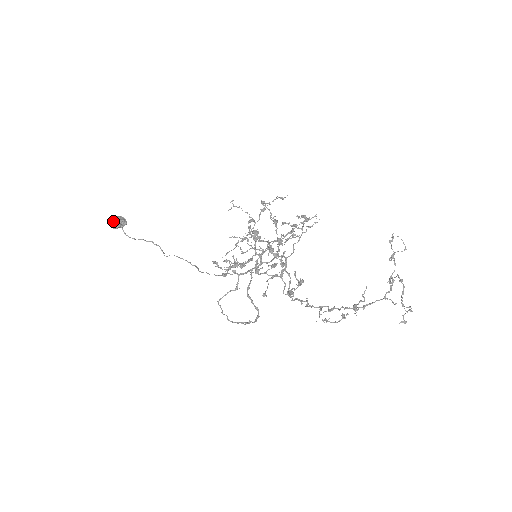
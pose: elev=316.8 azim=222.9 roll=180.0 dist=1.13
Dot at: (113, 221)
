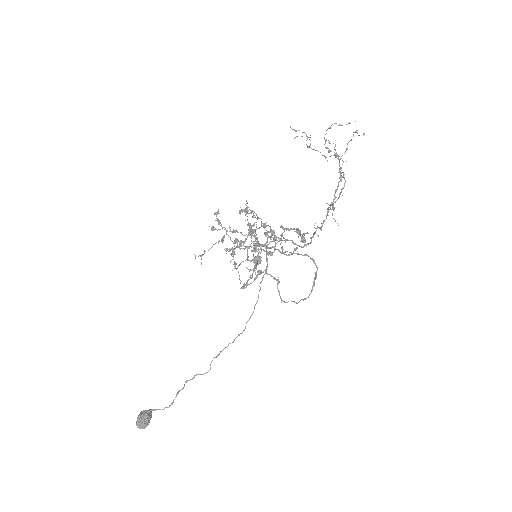
Dot at: (139, 422)
